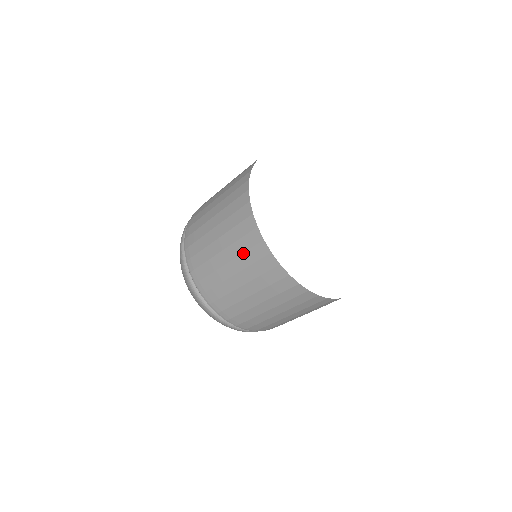
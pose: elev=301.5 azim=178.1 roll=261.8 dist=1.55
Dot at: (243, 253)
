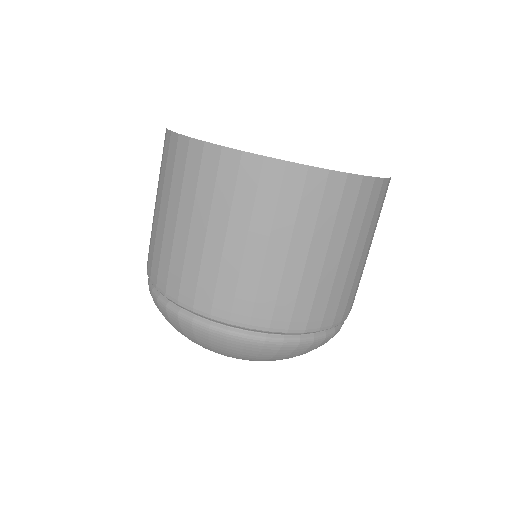
Dot at: (254, 205)
